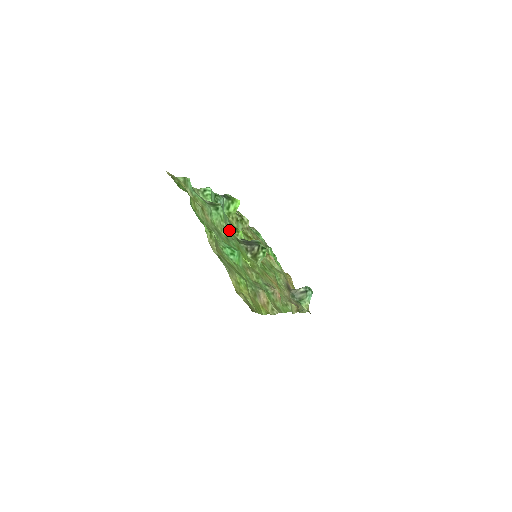
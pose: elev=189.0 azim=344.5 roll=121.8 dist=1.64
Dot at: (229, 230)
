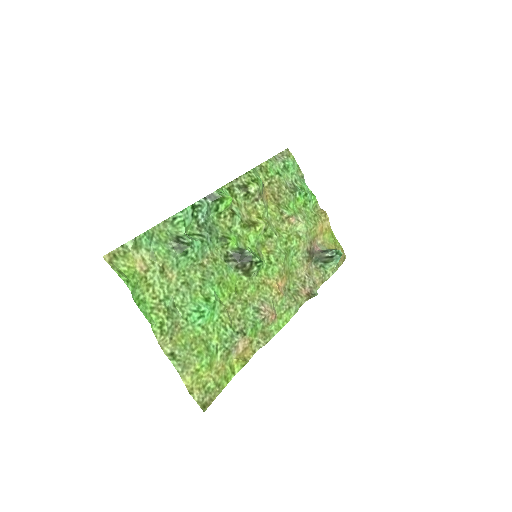
Dot at: (209, 261)
